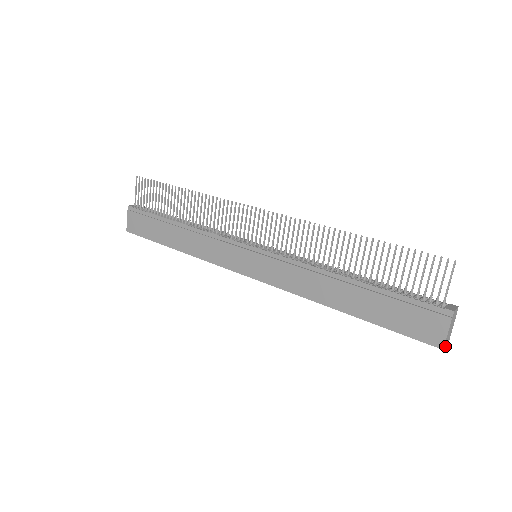
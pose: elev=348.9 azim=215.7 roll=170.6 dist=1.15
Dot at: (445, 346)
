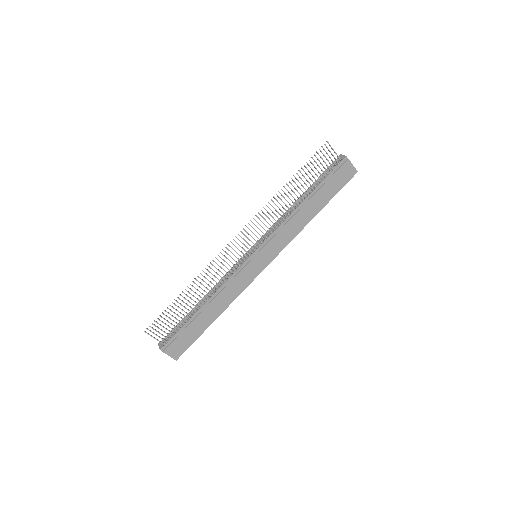
Dot at: (355, 171)
